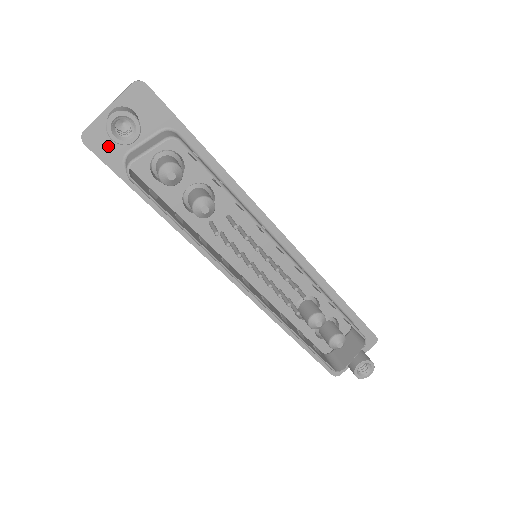
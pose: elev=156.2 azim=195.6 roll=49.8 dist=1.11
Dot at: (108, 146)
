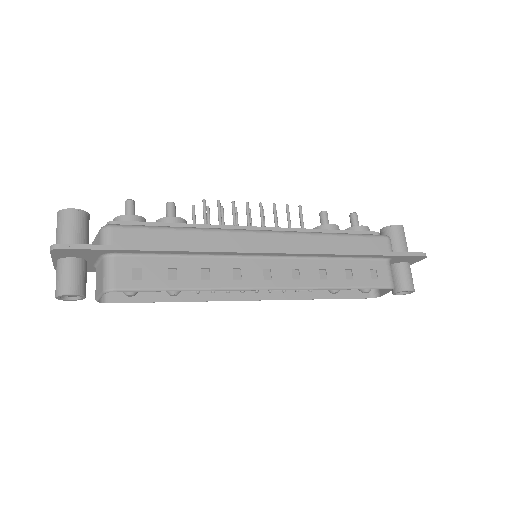
Dot at: occluded
